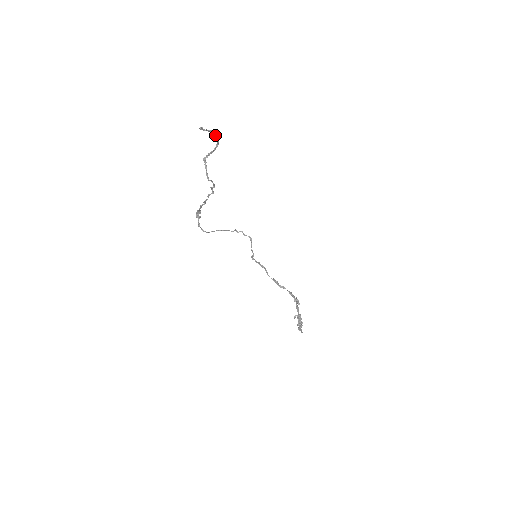
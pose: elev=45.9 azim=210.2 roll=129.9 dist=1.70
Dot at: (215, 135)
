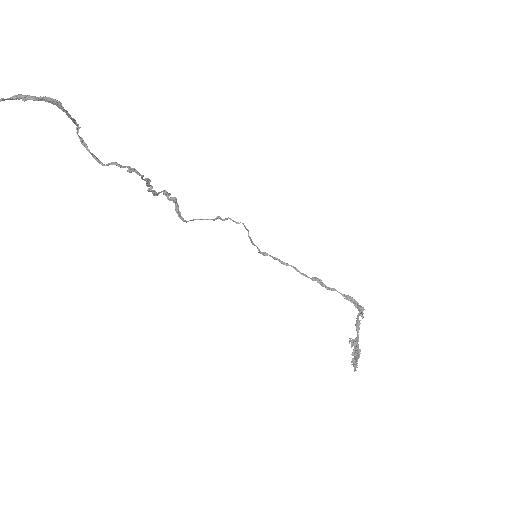
Dot at: (38, 99)
